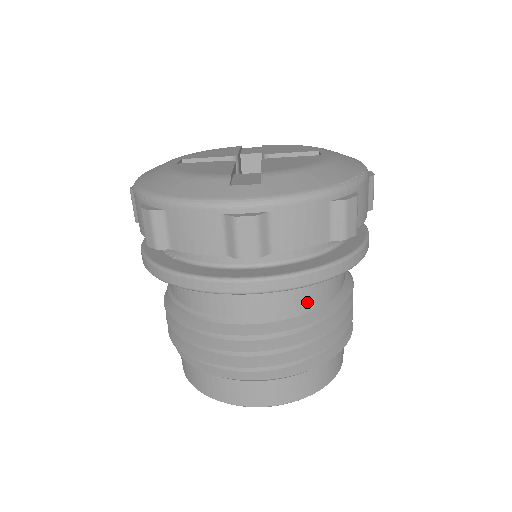
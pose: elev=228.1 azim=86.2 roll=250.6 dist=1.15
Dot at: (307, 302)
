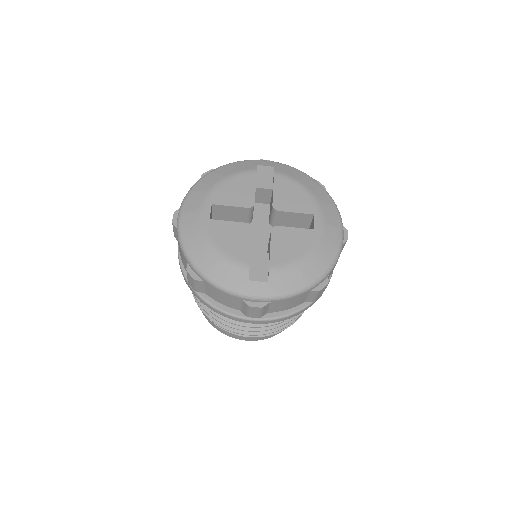
Dot at: occluded
